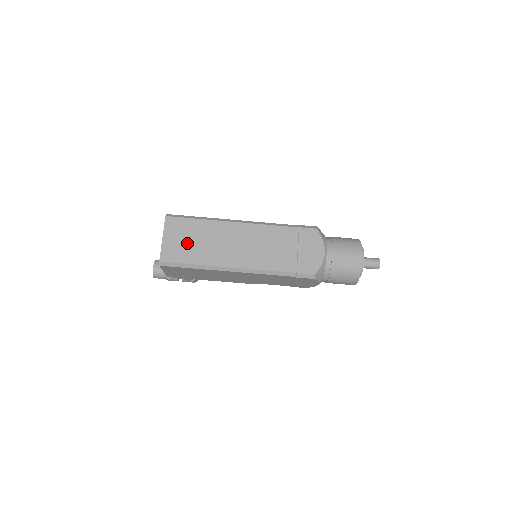
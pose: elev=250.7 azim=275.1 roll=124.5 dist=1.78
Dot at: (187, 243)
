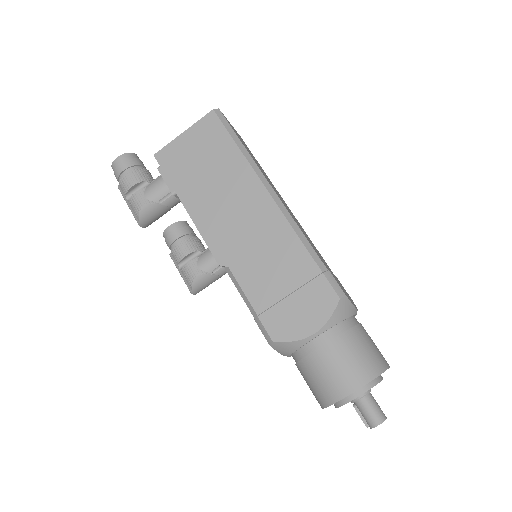
Dot at: (246, 147)
